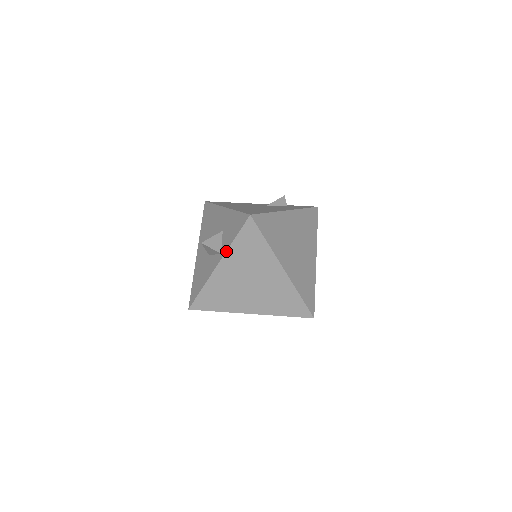
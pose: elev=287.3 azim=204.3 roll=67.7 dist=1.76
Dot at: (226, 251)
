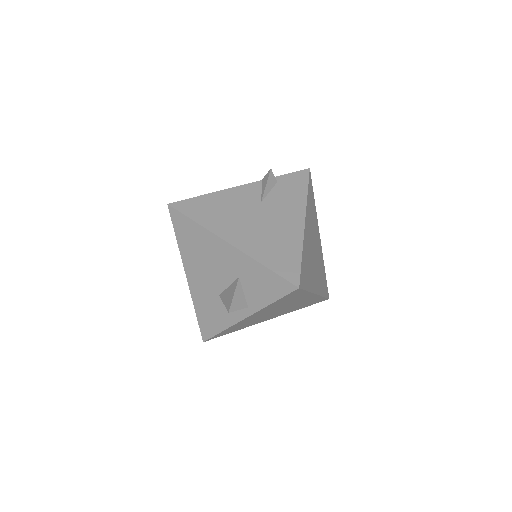
Dot at: (259, 310)
